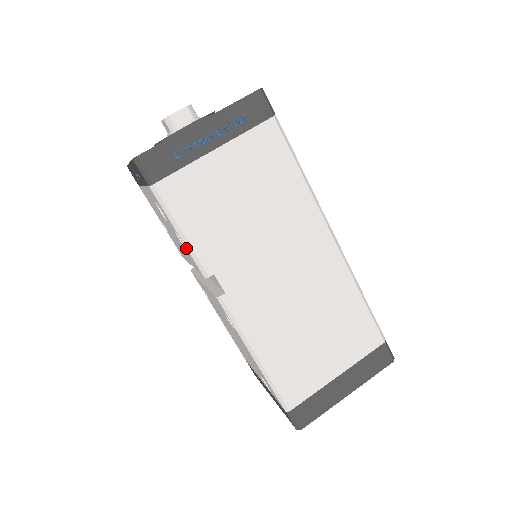
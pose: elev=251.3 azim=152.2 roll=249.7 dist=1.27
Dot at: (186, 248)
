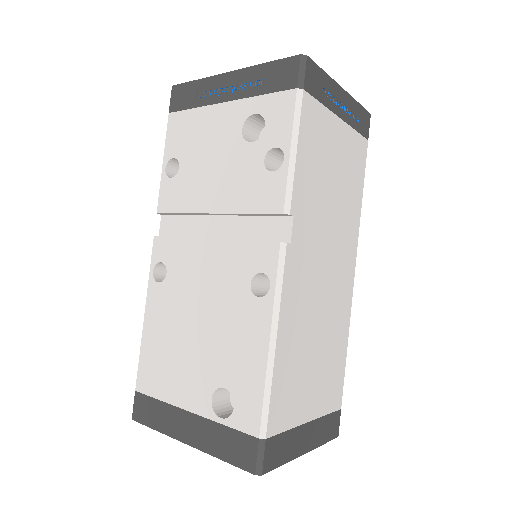
Dot at: (287, 170)
